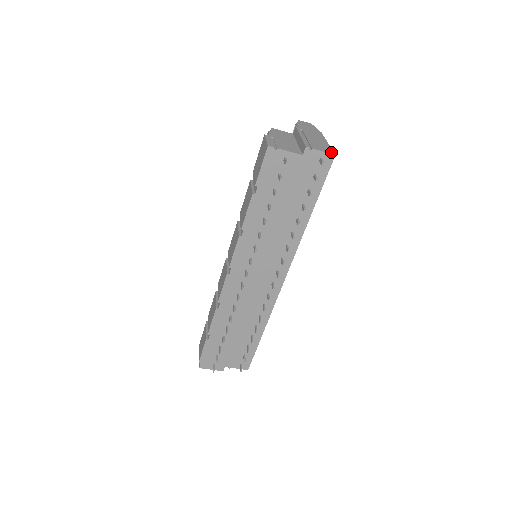
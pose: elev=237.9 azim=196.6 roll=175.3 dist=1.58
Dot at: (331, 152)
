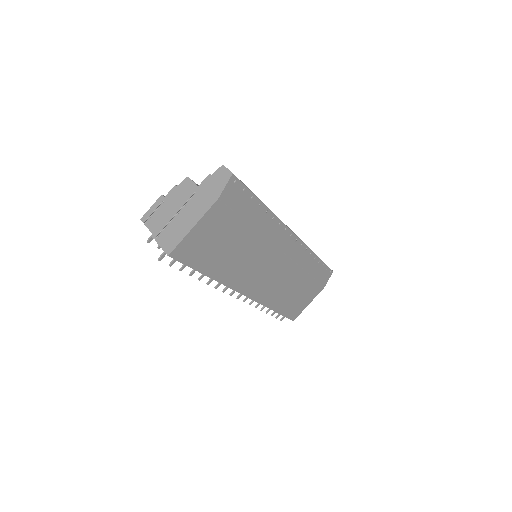
Dot at: (169, 250)
